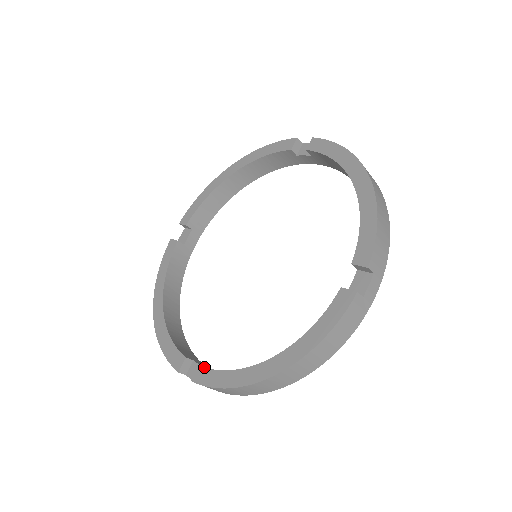
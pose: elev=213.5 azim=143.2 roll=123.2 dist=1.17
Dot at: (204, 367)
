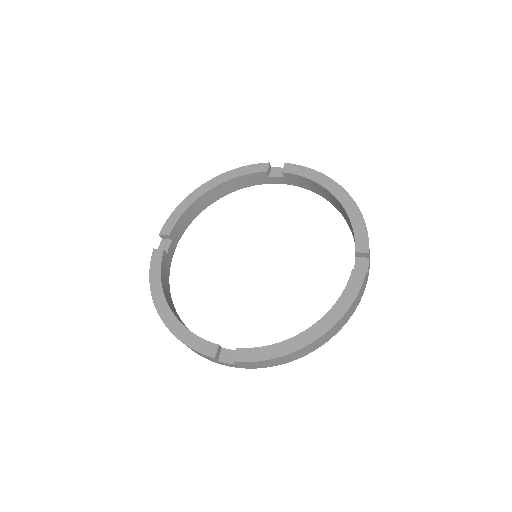
Dot at: (244, 348)
